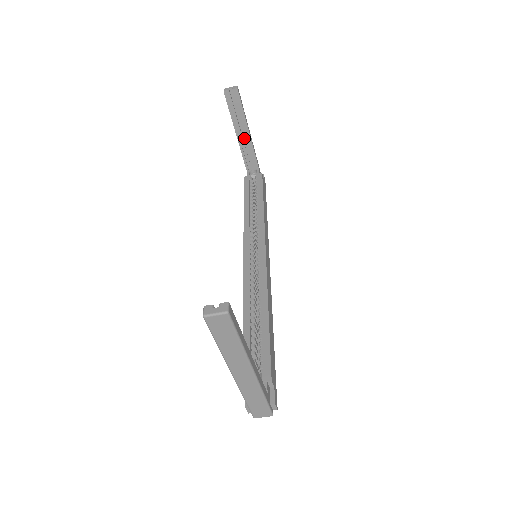
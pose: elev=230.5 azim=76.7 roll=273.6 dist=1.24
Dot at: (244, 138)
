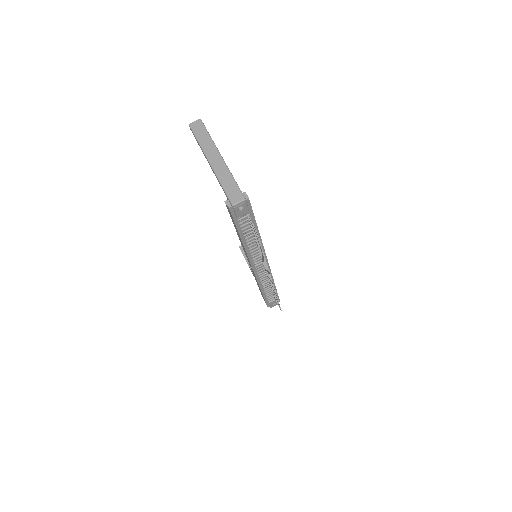
Dot at: occluded
